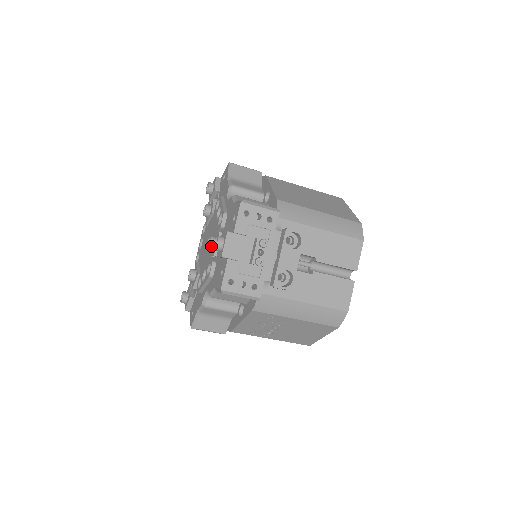
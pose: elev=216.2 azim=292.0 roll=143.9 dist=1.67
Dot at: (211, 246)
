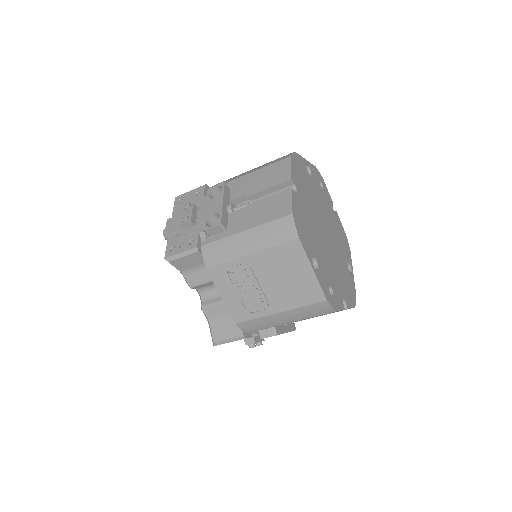
Dot at: occluded
